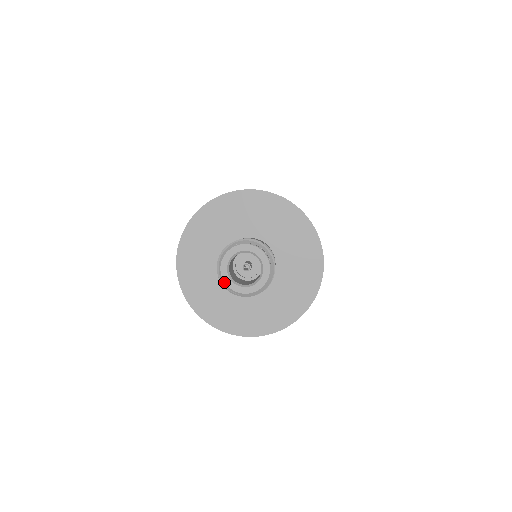
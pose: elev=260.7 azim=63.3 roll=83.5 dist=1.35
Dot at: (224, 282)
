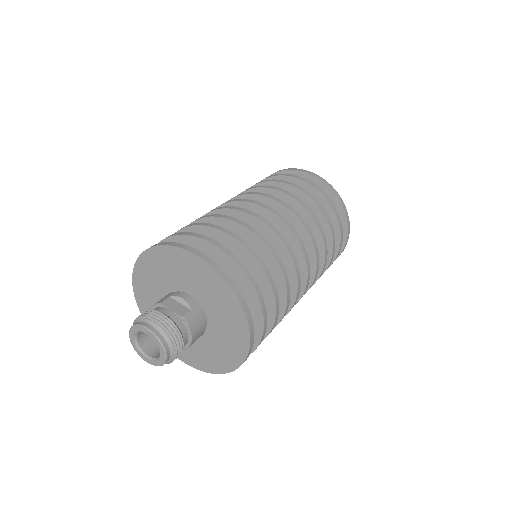
Dot at: occluded
